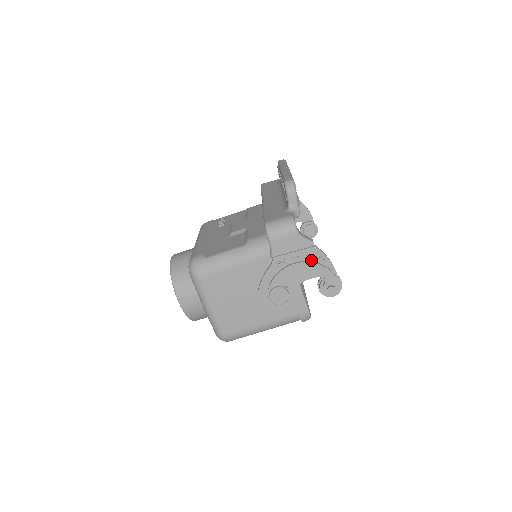
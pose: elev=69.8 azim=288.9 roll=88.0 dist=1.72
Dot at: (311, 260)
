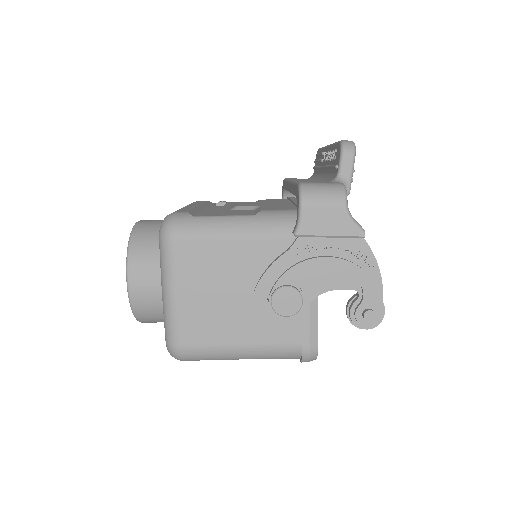
Dot at: (352, 260)
